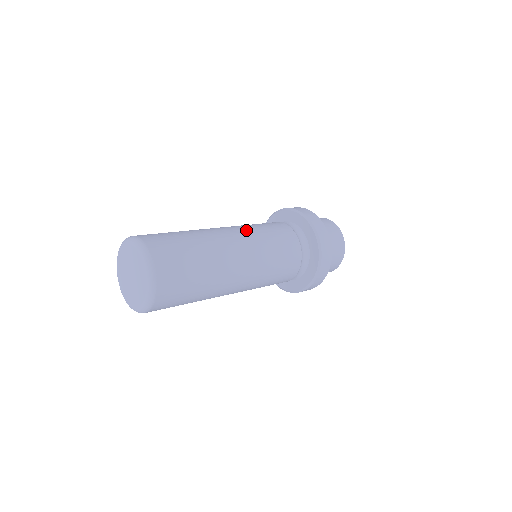
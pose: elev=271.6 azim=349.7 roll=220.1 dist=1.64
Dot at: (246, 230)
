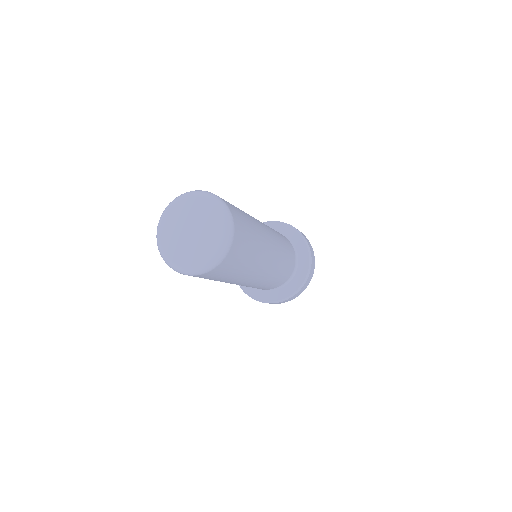
Dot at: (272, 230)
